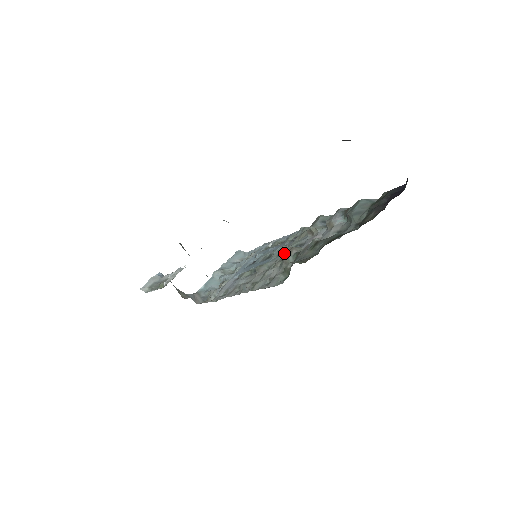
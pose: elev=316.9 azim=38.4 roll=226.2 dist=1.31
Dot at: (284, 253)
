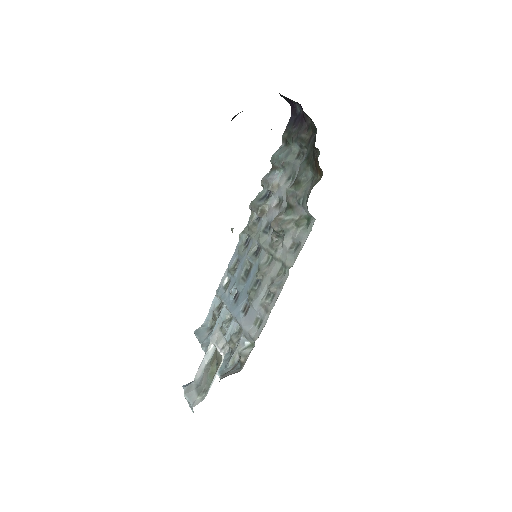
Dot at: (273, 229)
